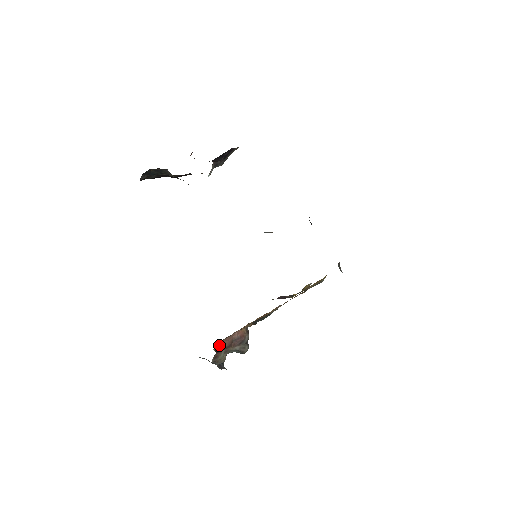
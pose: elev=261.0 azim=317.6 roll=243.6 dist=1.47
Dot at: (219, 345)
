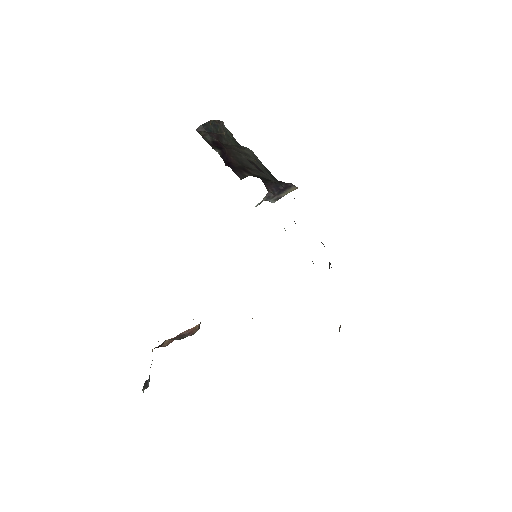
Dot at: (161, 344)
